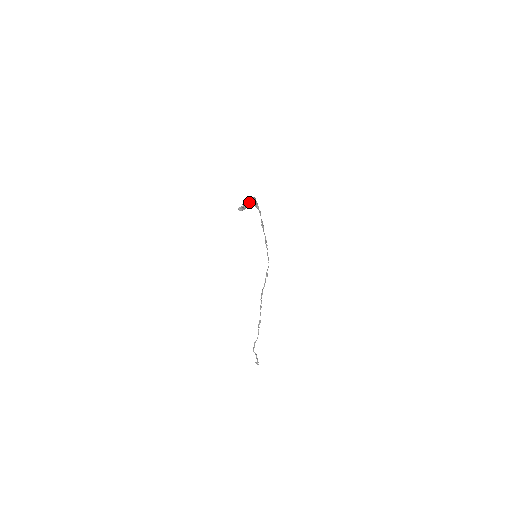
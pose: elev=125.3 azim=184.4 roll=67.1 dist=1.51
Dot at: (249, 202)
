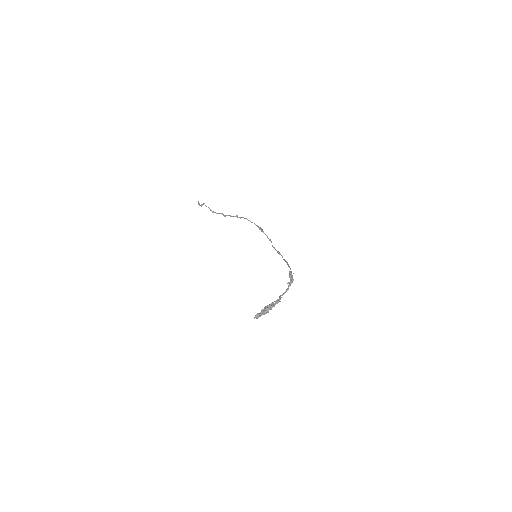
Dot at: (275, 304)
